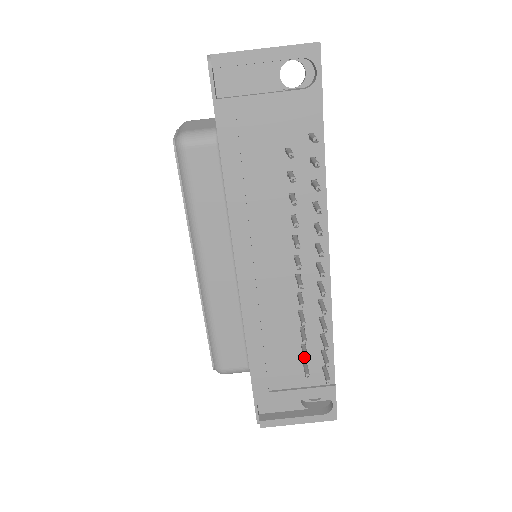
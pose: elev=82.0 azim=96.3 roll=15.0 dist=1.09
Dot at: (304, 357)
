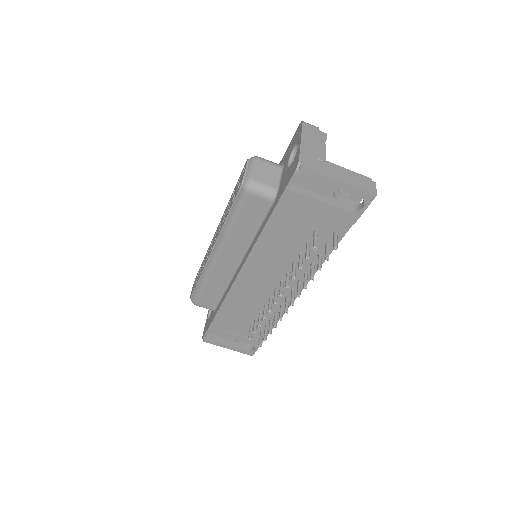
Dot at: (254, 330)
